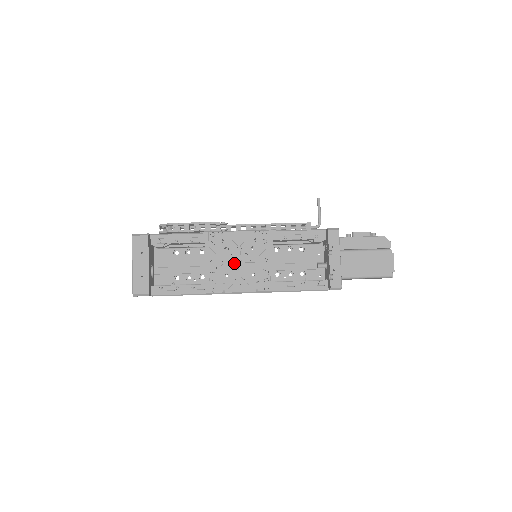
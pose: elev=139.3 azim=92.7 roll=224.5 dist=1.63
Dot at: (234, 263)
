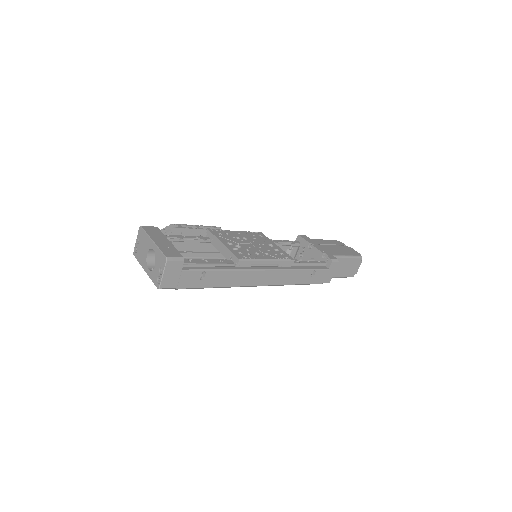
Dot at: (247, 244)
